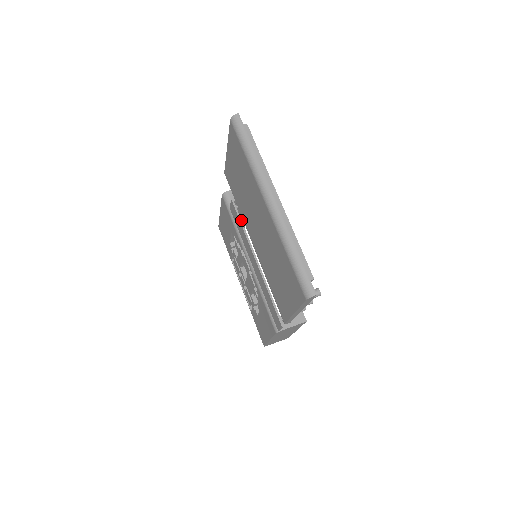
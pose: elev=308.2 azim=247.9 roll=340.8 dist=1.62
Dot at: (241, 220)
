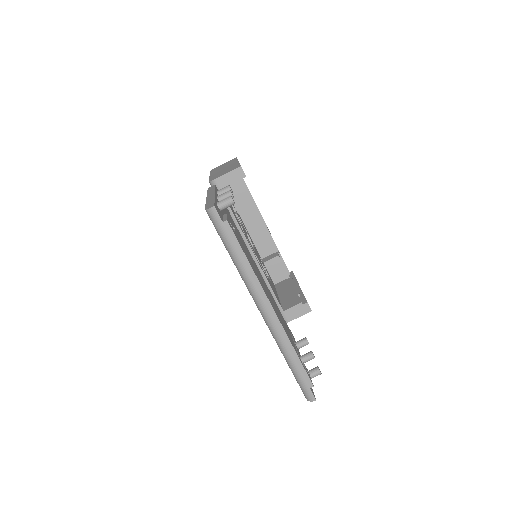
Dot at: occluded
